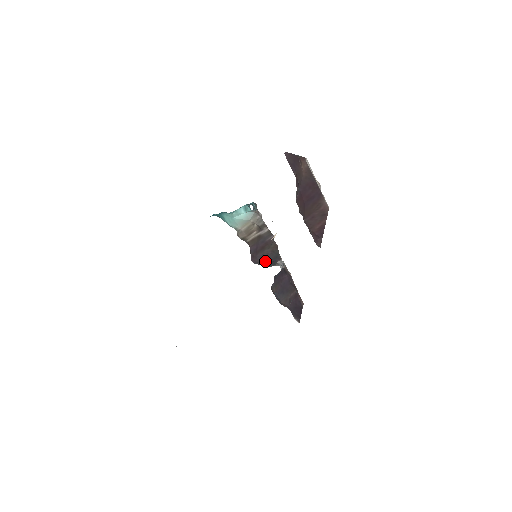
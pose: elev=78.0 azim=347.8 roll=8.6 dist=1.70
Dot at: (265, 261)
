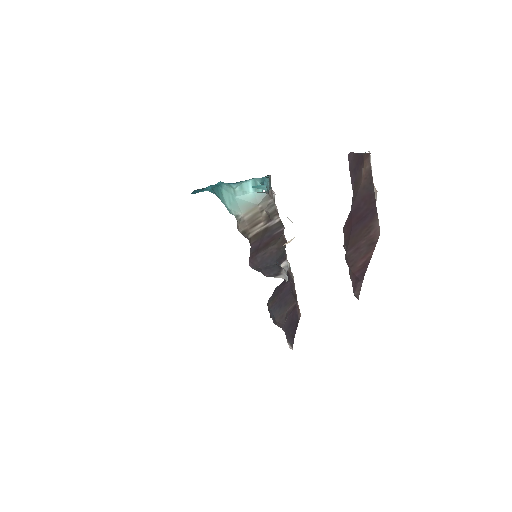
Dot at: (266, 264)
